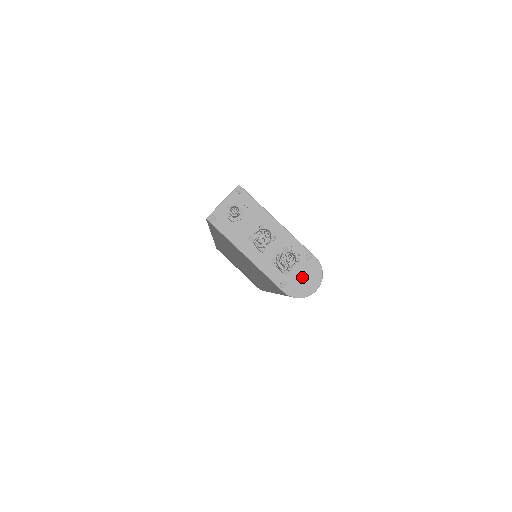
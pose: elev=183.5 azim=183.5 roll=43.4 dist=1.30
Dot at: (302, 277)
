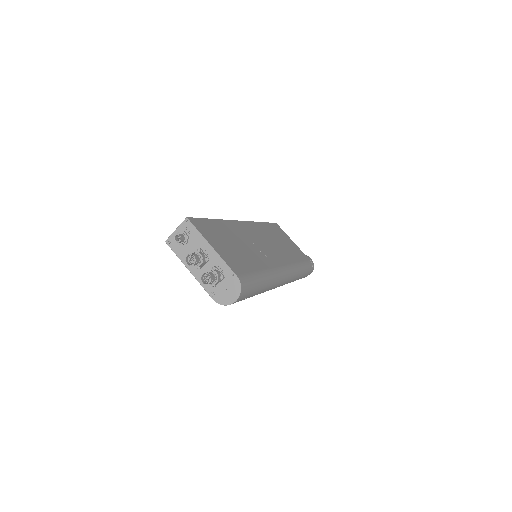
Dot at: (227, 290)
